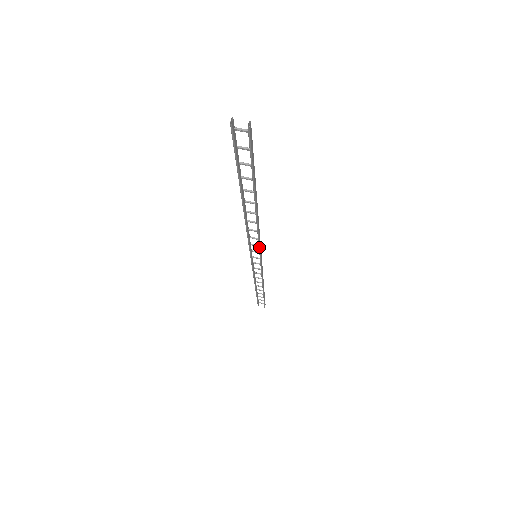
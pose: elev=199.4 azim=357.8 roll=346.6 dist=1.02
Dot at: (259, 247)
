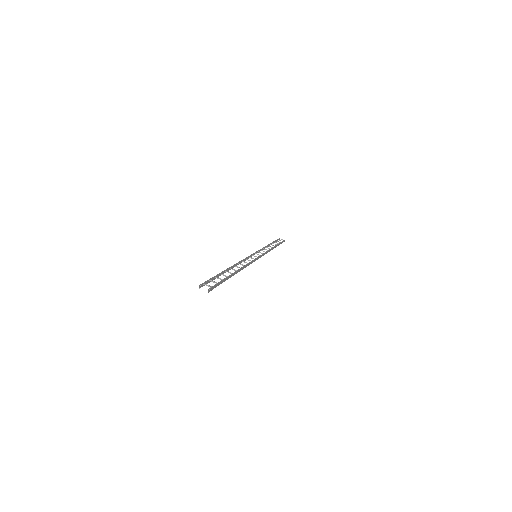
Dot at: occluded
